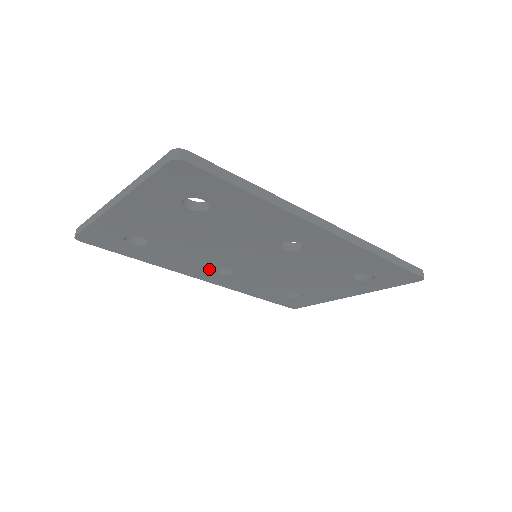
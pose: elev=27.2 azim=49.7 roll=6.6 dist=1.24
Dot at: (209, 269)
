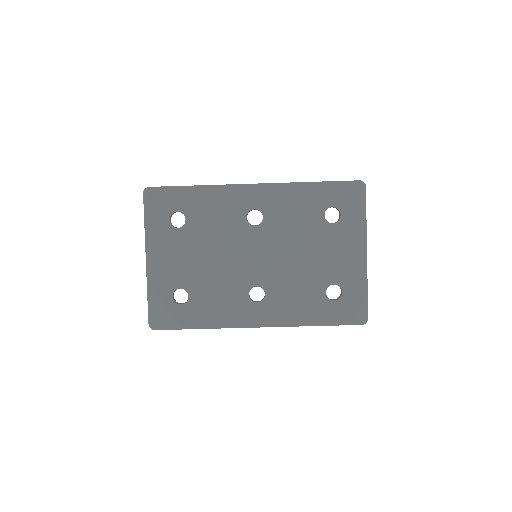
Dot at: (246, 301)
